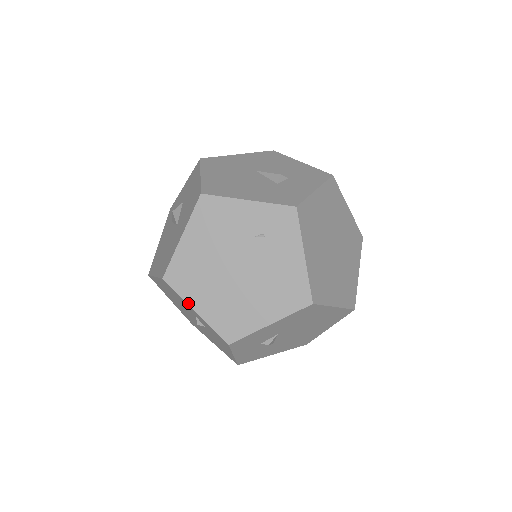
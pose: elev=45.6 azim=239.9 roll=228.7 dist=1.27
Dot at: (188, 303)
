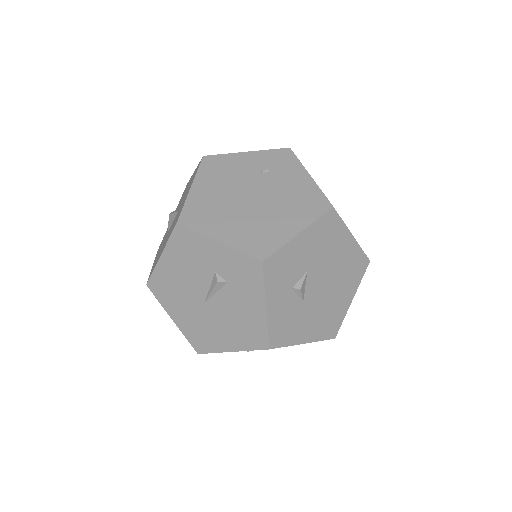
Dot at: (208, 236)
